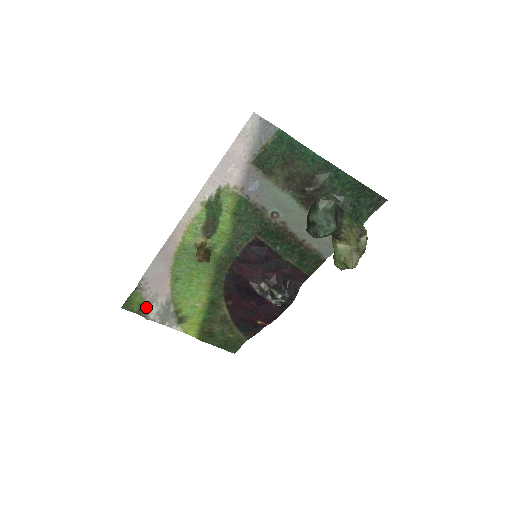
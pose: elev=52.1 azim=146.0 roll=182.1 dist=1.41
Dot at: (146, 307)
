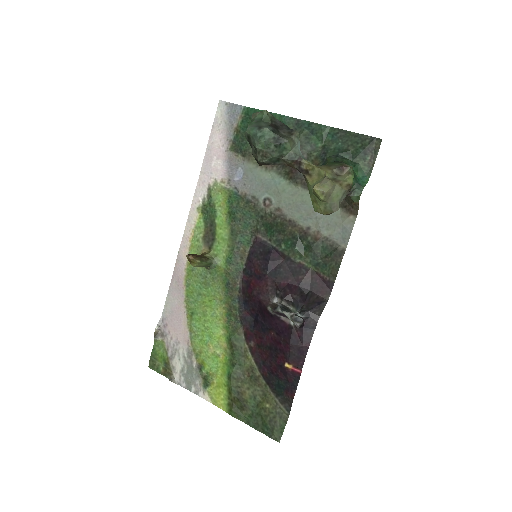
Dot at: (170, 363)
